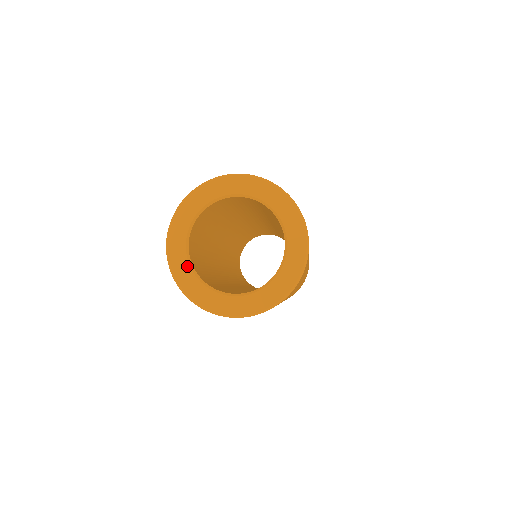
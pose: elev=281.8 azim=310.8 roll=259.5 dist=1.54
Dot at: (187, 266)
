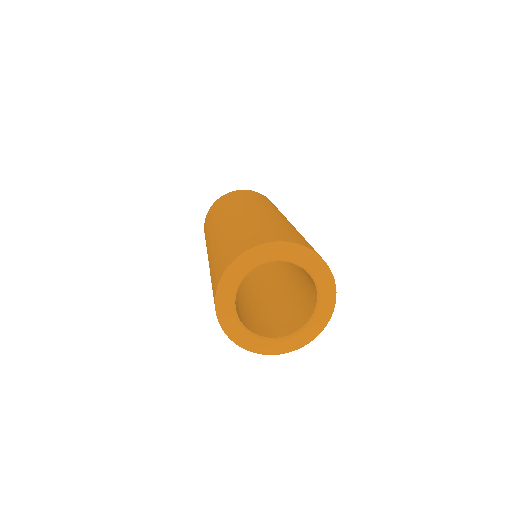
Dot at: (232, 297)
